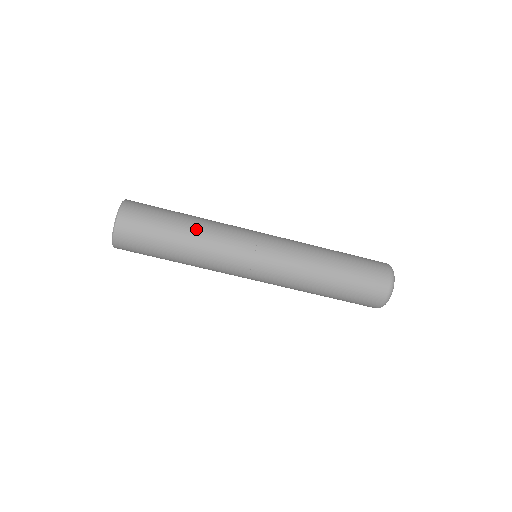
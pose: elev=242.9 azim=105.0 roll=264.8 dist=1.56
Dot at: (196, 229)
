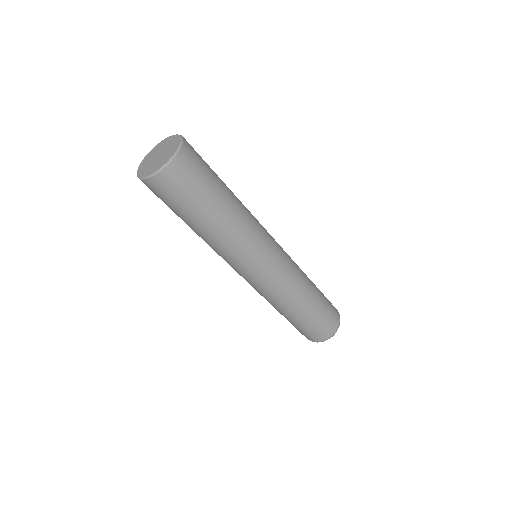
Dot at: (238, 203)
